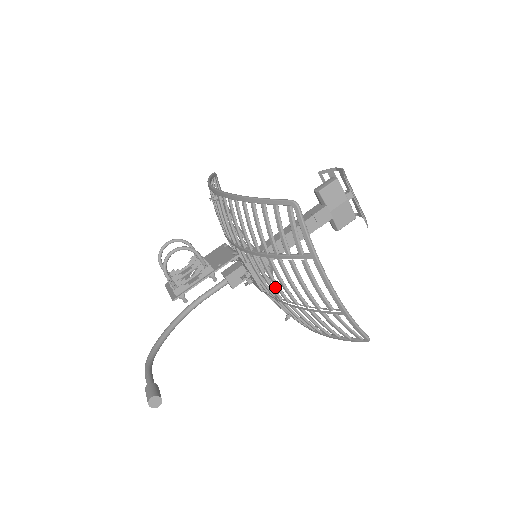
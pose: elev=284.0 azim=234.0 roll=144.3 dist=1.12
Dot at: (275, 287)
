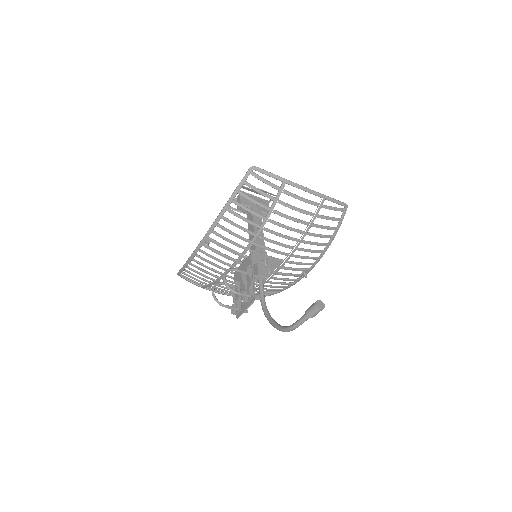
Dot at: (278, 291)
